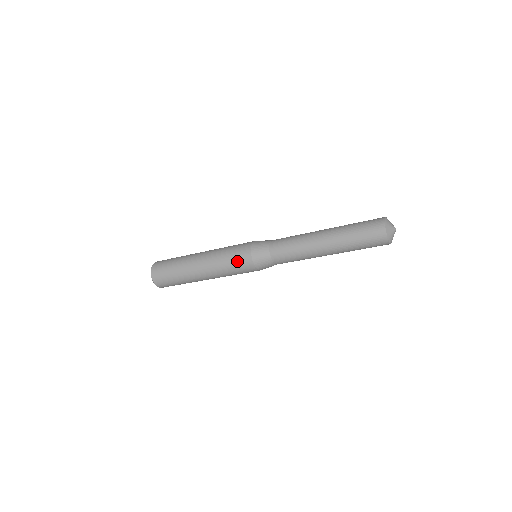
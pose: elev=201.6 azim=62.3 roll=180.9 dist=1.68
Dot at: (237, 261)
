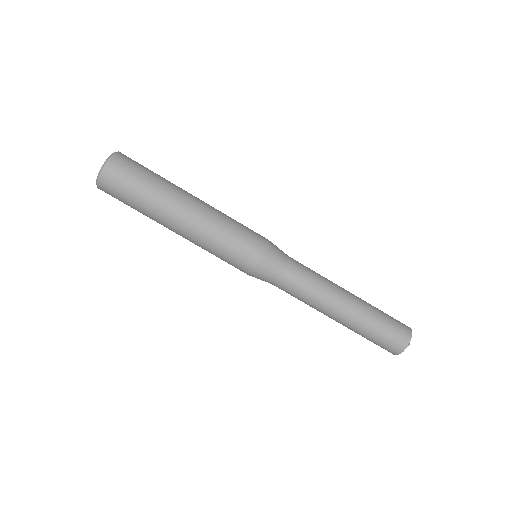
Dot at: (246, 236)
